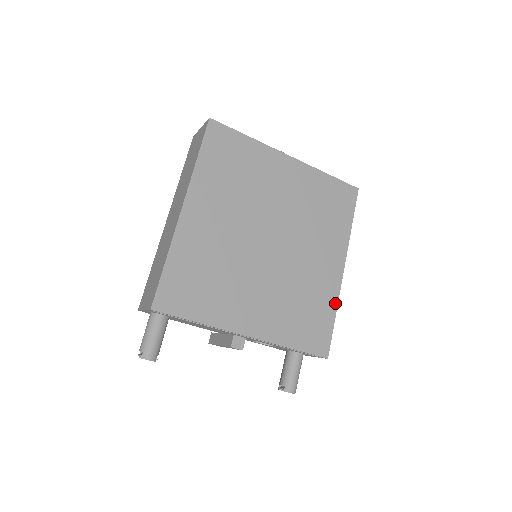
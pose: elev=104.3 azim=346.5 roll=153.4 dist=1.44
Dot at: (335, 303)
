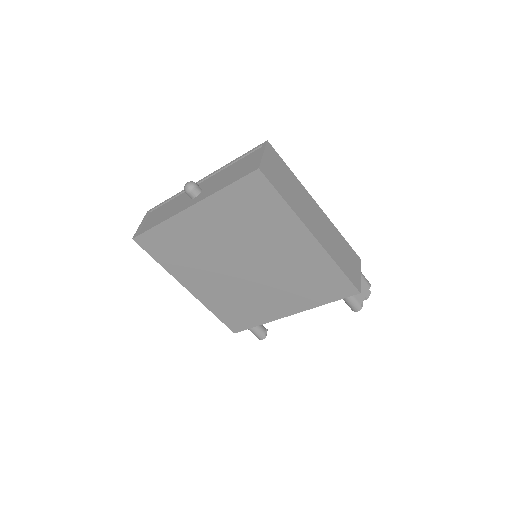
Dot at: (331, 262)
